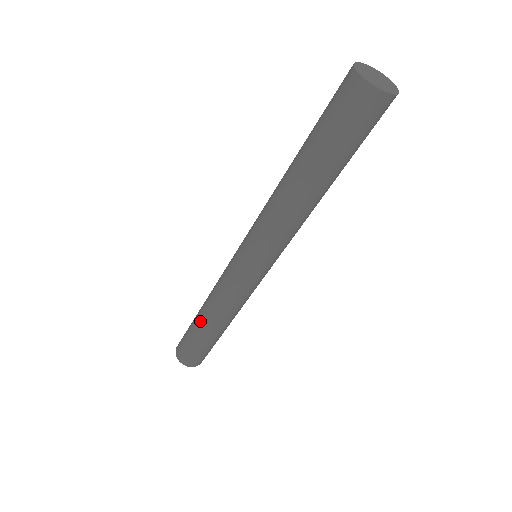
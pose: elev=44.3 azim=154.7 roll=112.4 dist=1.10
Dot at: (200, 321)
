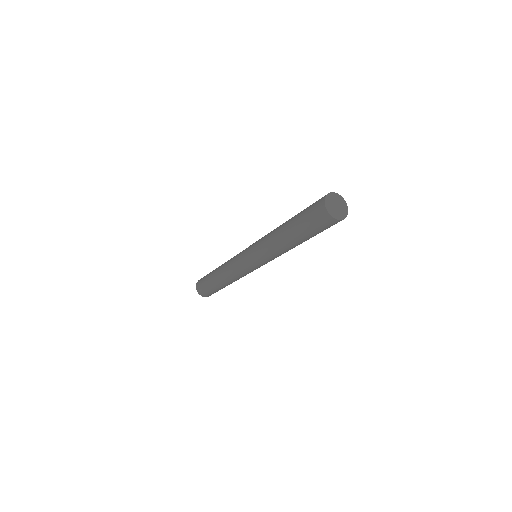
Dot at: (215, 270)
